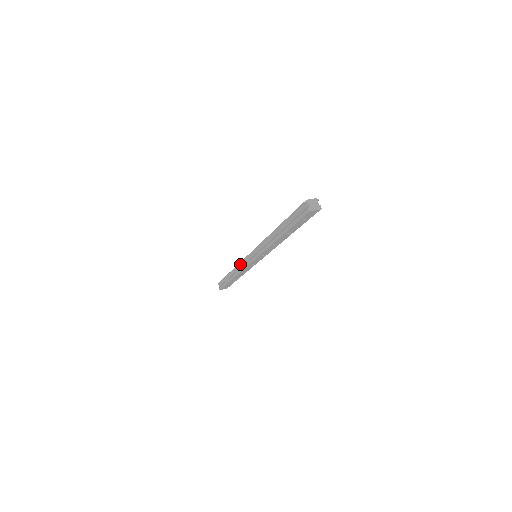
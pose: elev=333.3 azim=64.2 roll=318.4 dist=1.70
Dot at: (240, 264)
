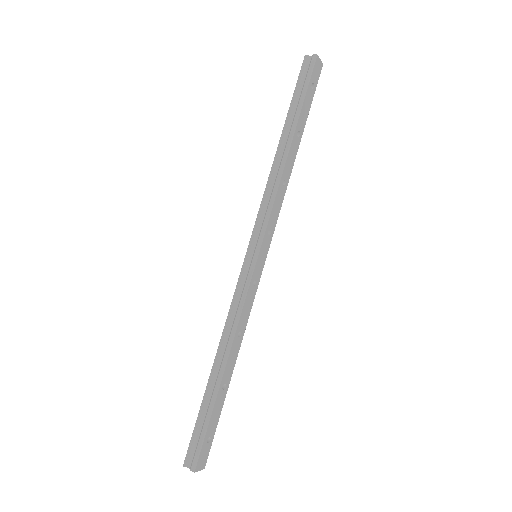
Dot at: (231, 310)
